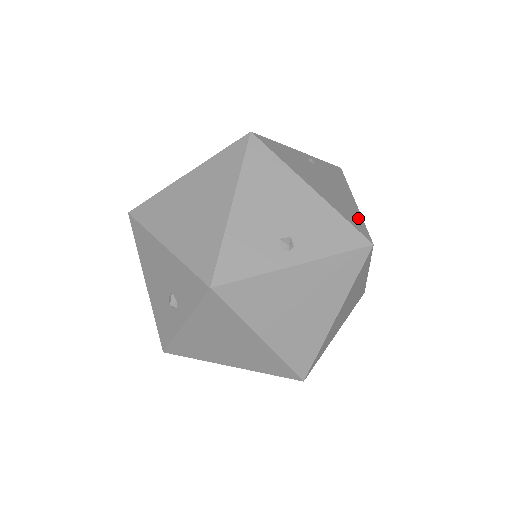
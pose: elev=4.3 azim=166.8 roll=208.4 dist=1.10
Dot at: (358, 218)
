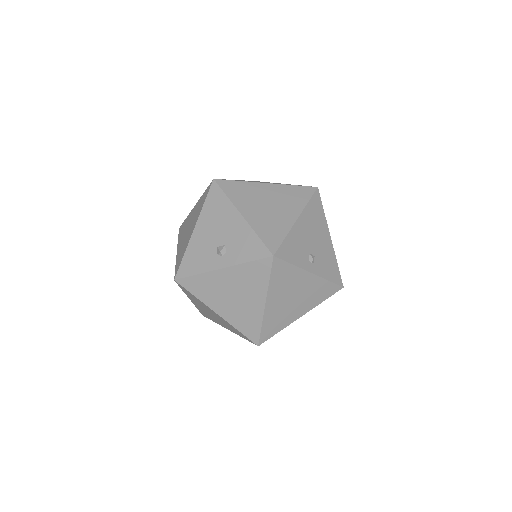
Dot at: occluded
